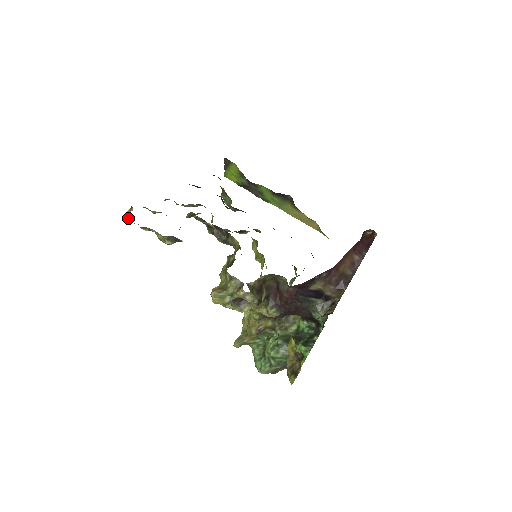
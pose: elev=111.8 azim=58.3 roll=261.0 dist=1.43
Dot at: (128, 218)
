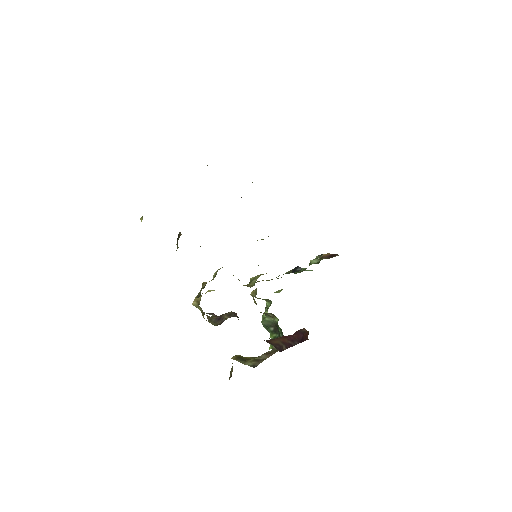
Dot at: occluded
